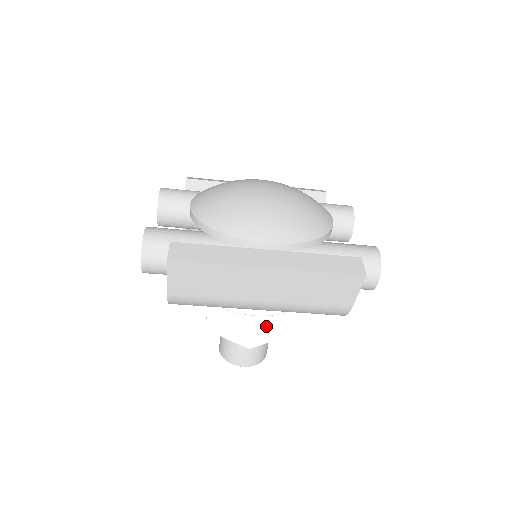
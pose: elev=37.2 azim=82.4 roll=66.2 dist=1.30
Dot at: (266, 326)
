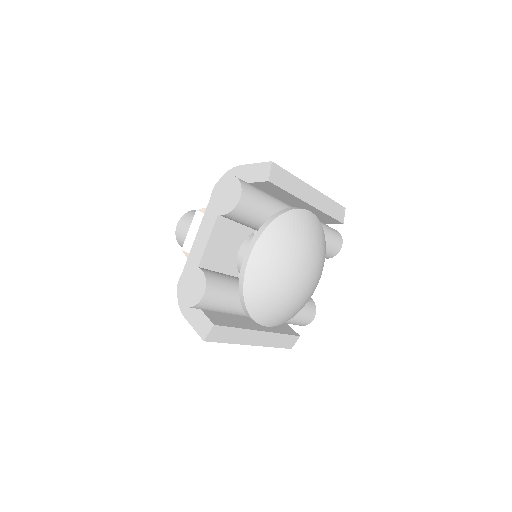
Dot at: occluded
